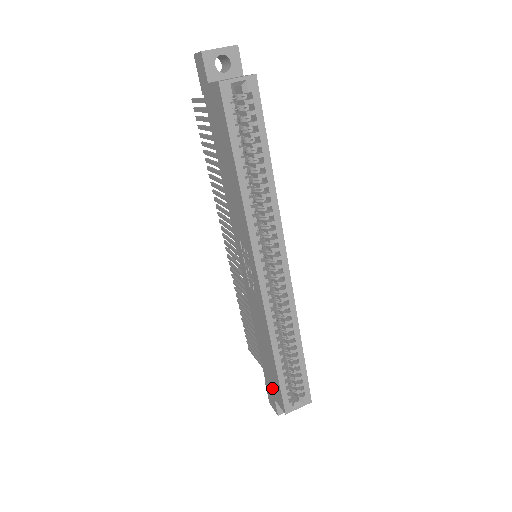
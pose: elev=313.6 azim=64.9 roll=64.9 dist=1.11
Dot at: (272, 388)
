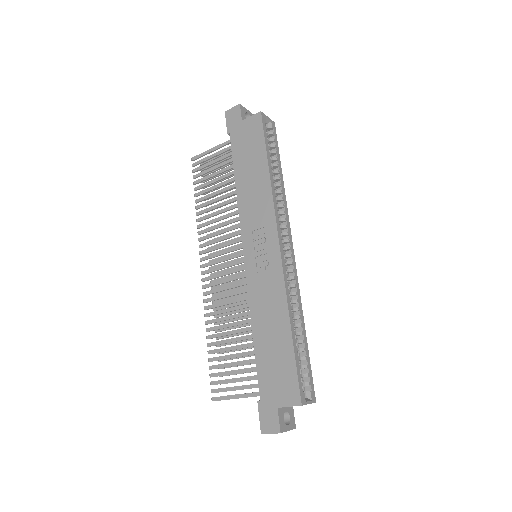
Dot at: (276, 391)
